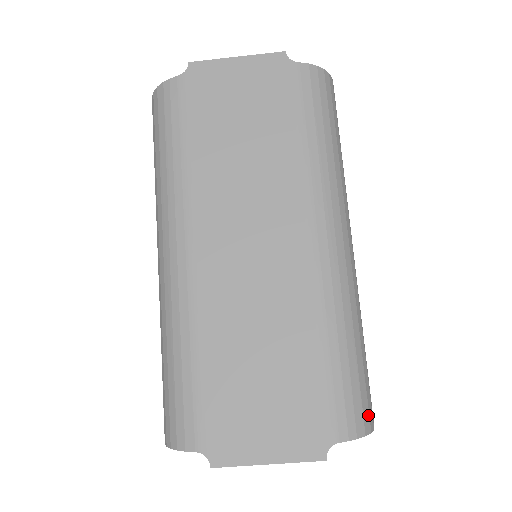
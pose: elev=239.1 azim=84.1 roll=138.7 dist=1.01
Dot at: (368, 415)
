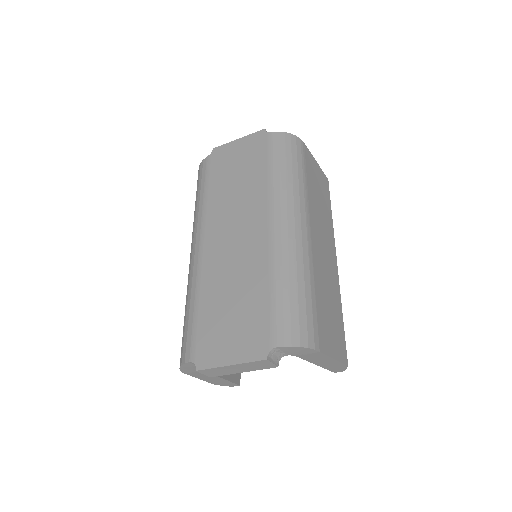
Dot at: (306, 335)
